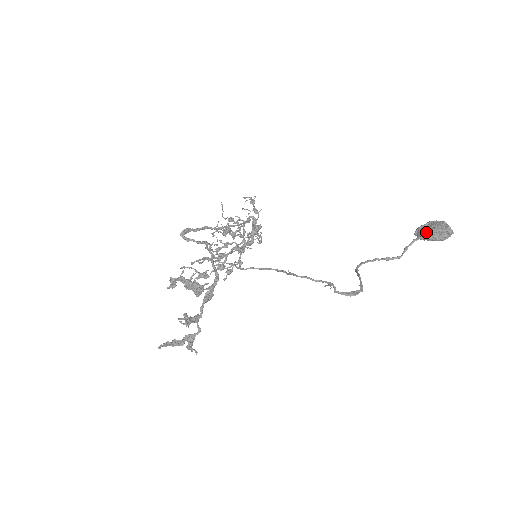
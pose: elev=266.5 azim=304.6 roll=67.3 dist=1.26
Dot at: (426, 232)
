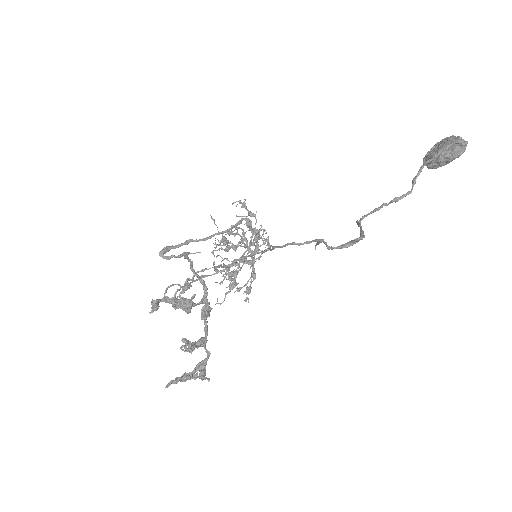
Dot at: (434, 155)
